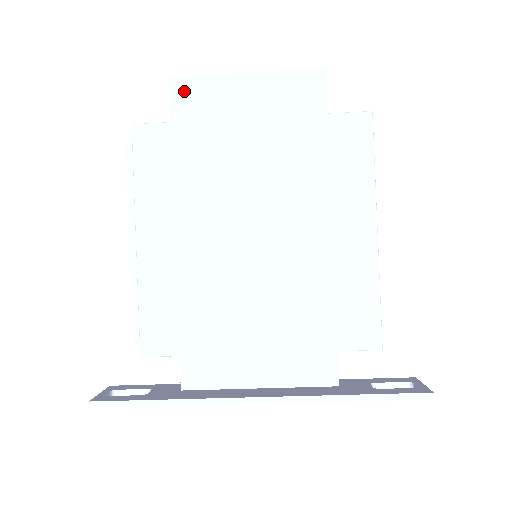
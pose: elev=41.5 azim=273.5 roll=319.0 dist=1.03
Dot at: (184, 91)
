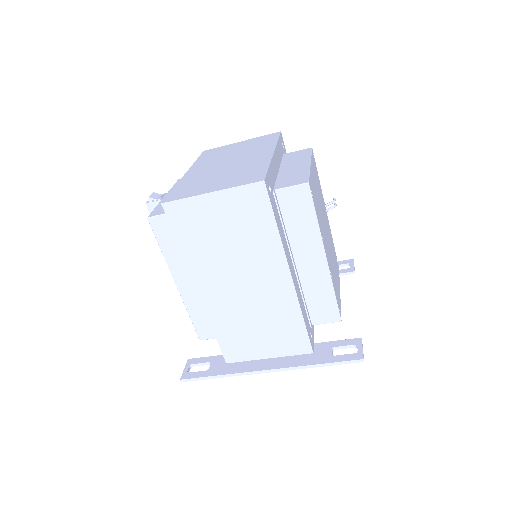
Dot at: (174, 211)
